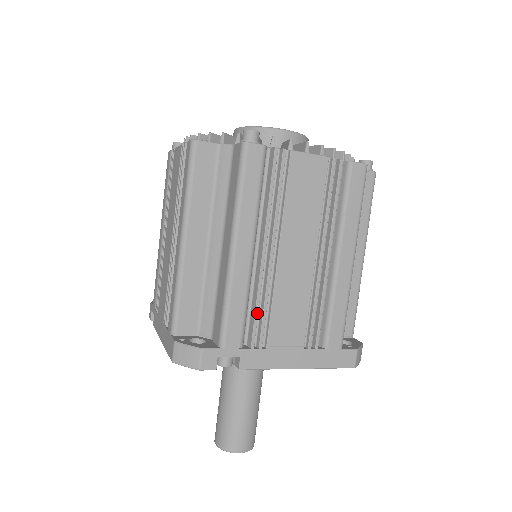
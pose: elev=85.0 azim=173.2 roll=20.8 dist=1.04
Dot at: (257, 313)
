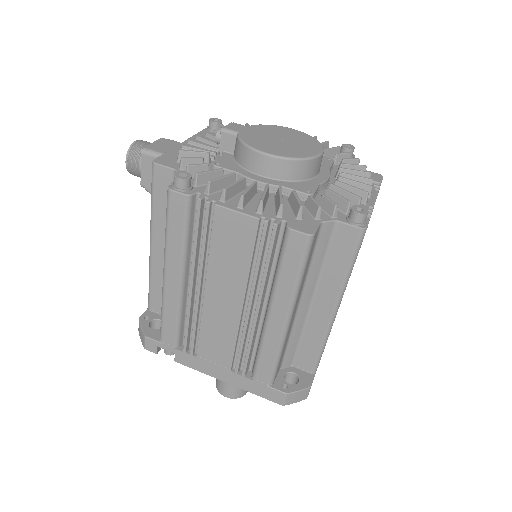
Dot at: occluded
